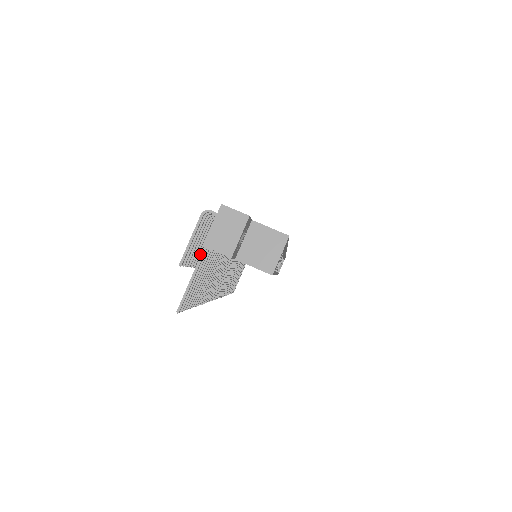
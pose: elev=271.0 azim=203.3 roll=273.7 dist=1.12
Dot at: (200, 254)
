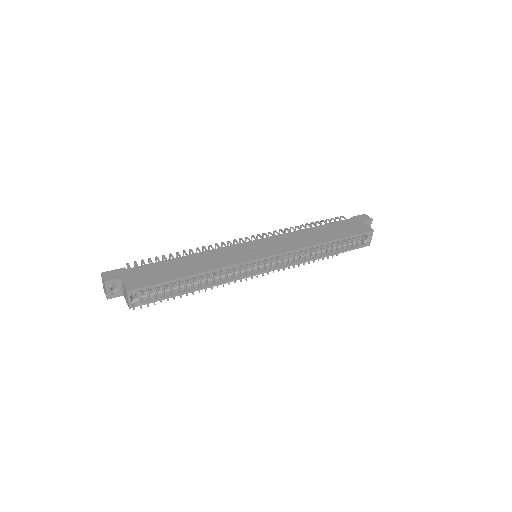
Dot at: occluded
